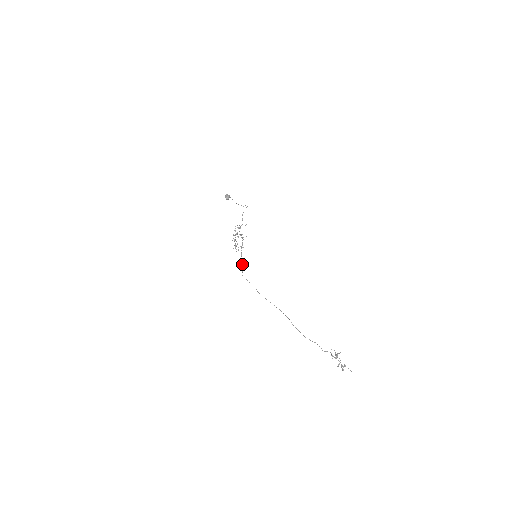
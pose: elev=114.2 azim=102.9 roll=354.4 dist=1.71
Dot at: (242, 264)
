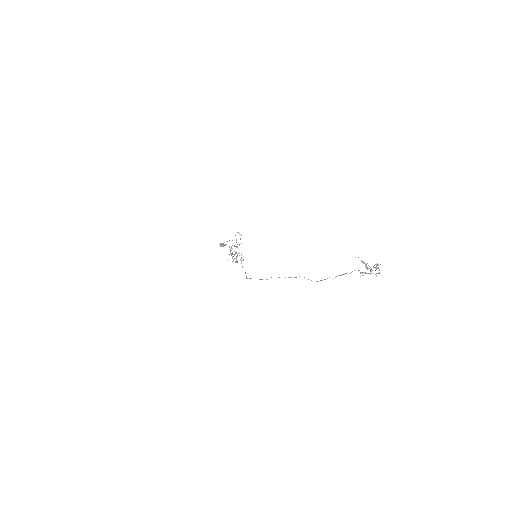
Dot at: (245, 272)
